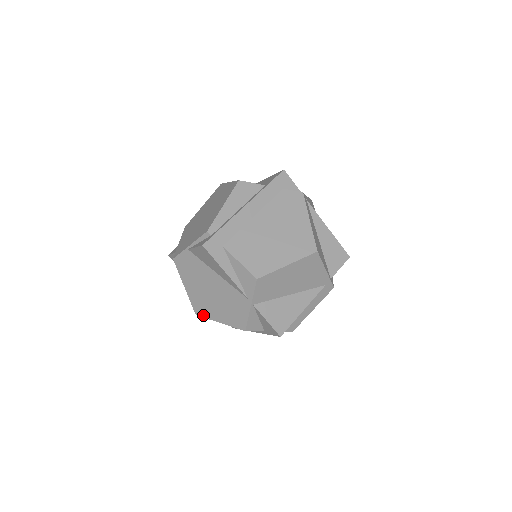
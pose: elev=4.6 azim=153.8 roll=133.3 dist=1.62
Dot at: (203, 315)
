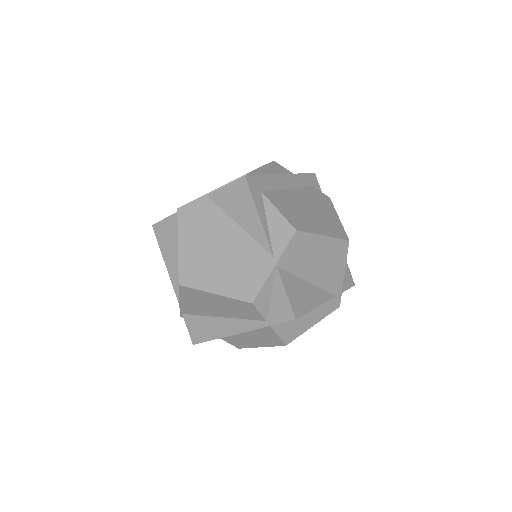
Dot at: (191, 284)
